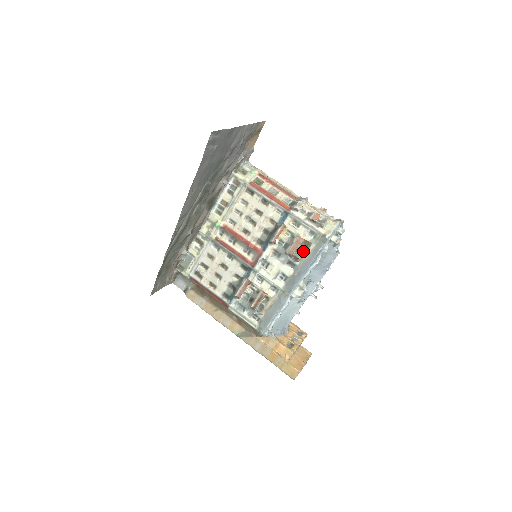
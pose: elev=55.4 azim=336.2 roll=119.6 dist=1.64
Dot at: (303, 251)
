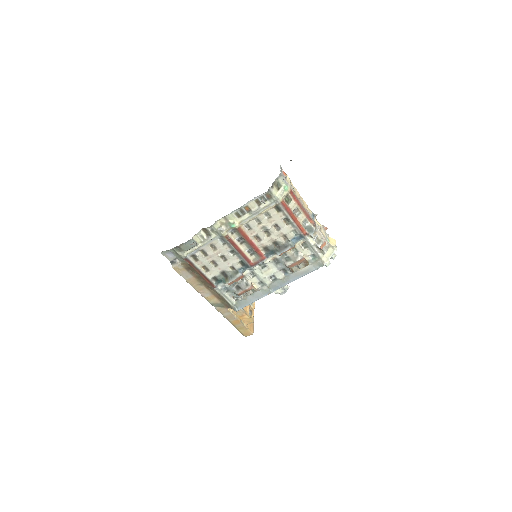
Dot at: occluded
